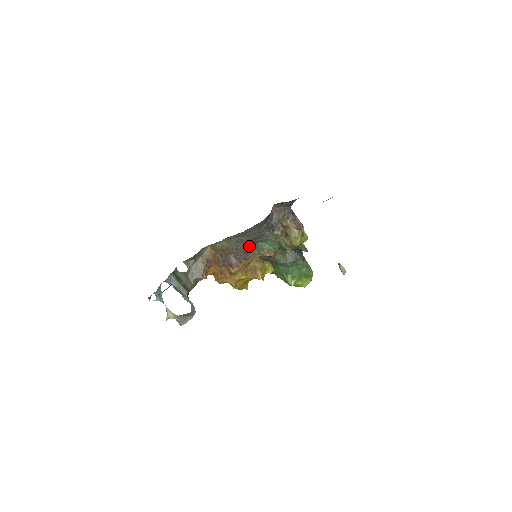
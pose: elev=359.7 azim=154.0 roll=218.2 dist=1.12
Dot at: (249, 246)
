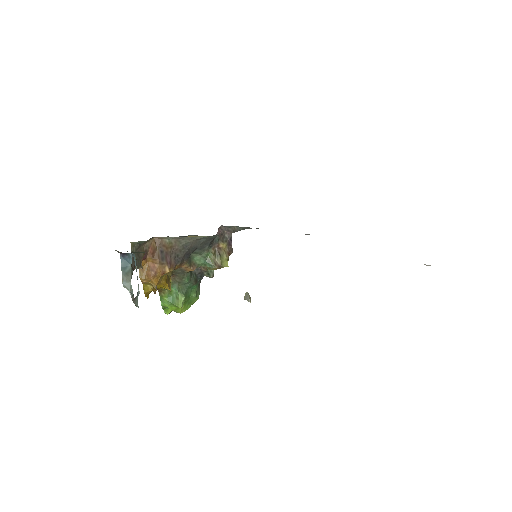
Dot at: (188, 253)
